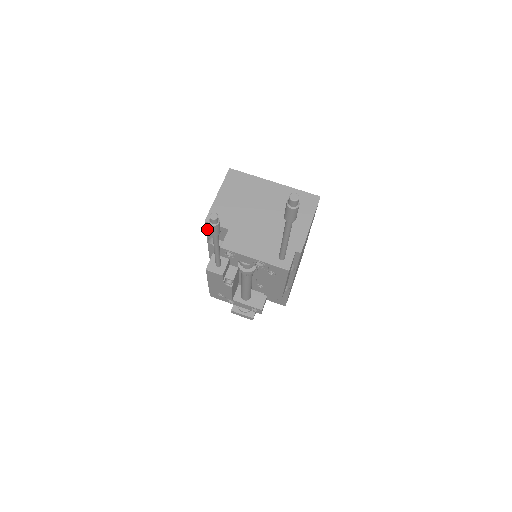
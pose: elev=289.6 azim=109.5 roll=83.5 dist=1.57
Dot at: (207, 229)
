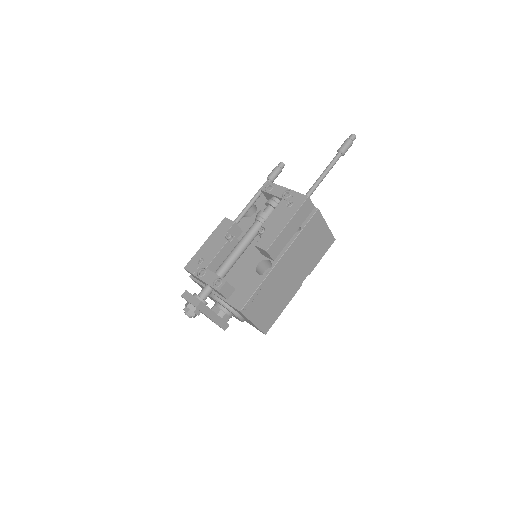
Dot at: occluded
